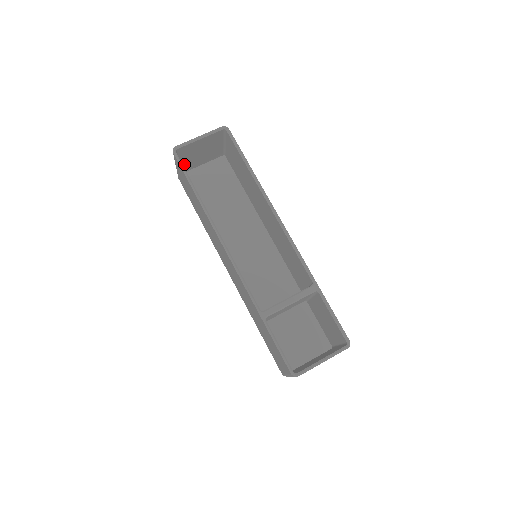
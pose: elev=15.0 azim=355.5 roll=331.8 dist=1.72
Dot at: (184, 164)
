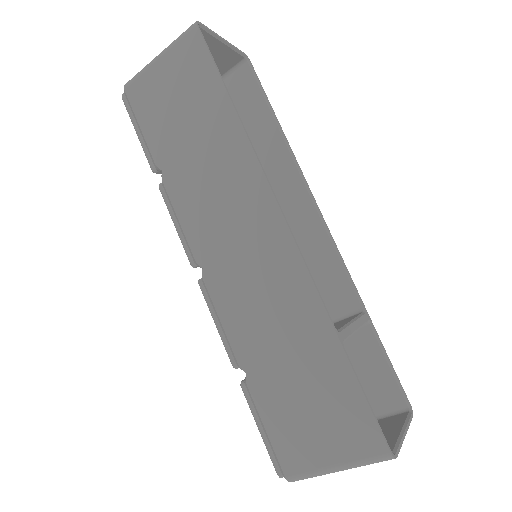
Dot at: occluded
